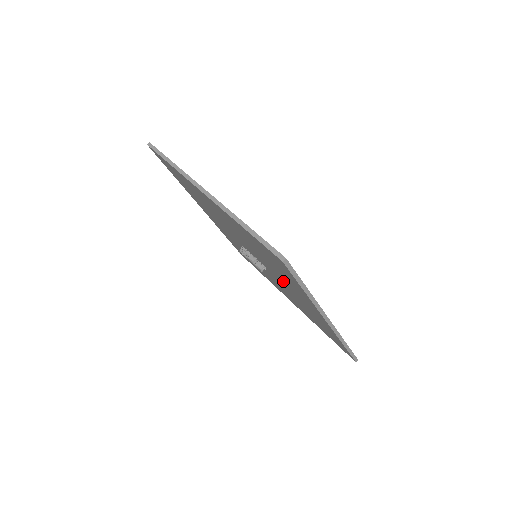
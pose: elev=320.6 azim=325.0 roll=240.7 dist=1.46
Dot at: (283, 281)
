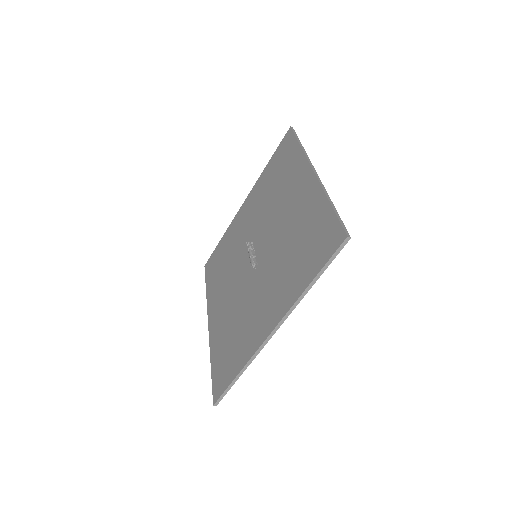
Dot at: (269, 280)
